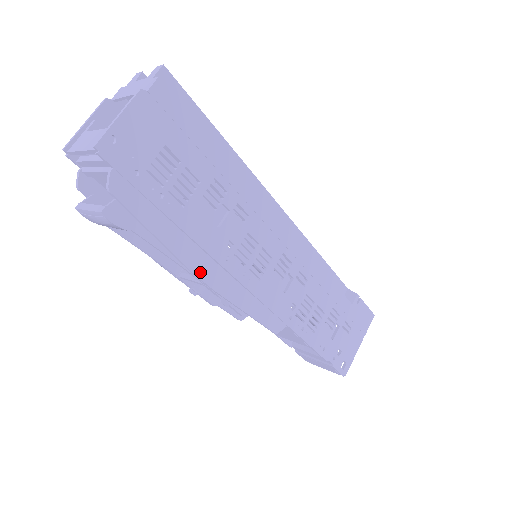
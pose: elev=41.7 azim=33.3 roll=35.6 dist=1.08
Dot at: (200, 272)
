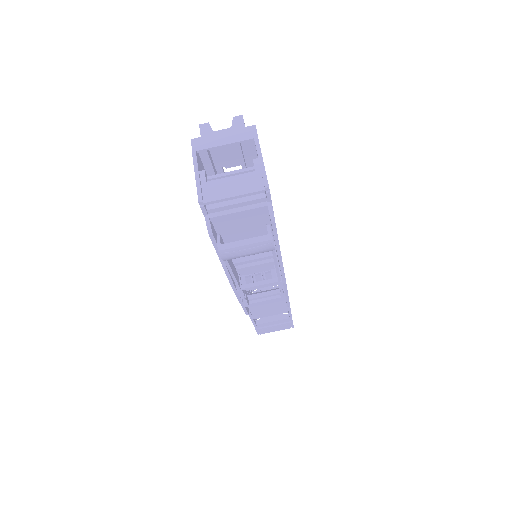
Dot at: occluded
